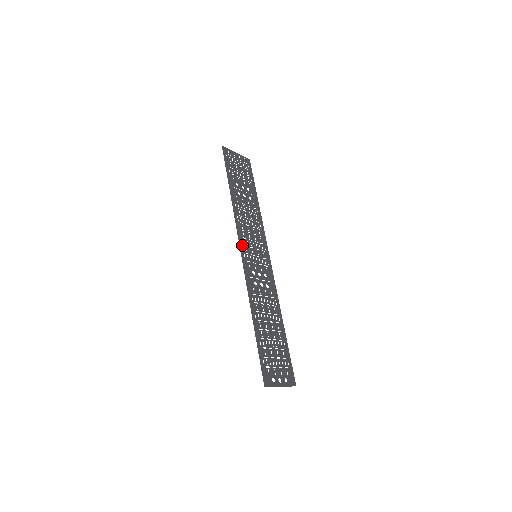
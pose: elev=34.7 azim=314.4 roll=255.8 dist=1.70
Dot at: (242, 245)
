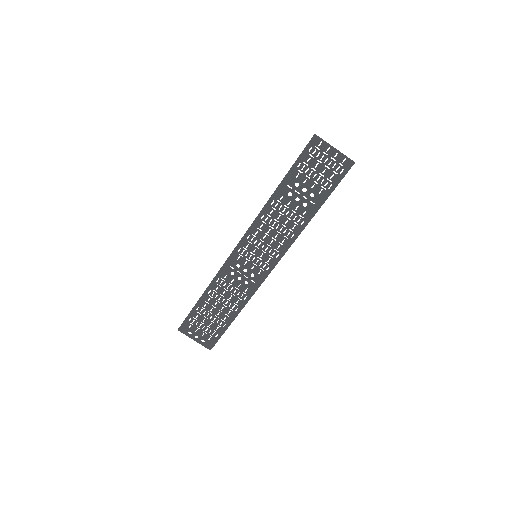
Dot at: (245, 240)
